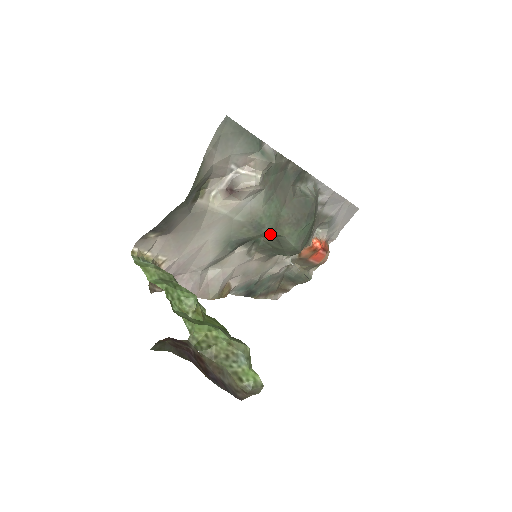
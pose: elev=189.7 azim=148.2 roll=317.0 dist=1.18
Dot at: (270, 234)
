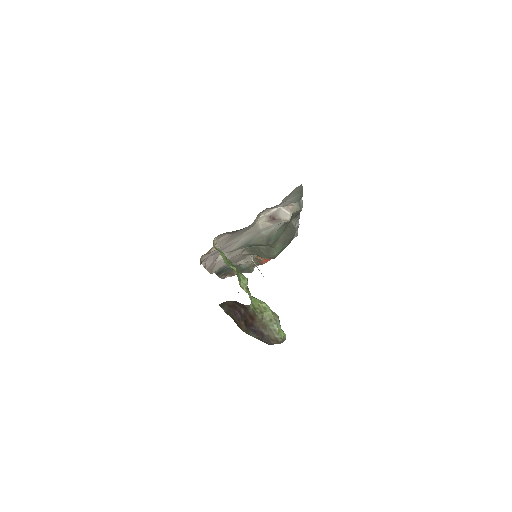
Dot at: (270, 245)
